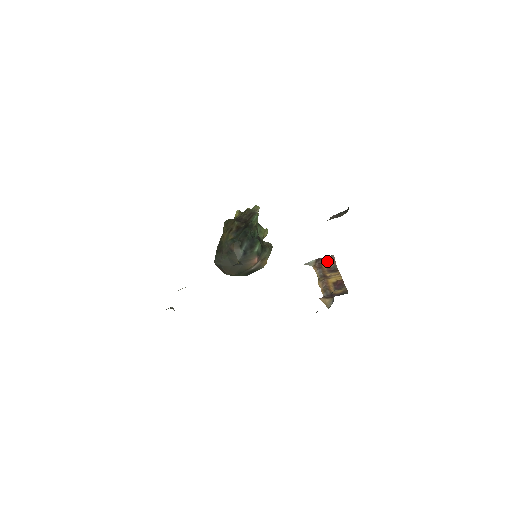
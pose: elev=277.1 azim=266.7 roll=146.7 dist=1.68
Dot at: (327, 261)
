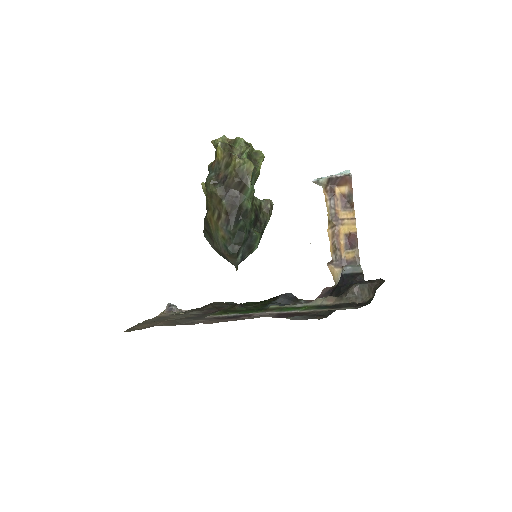
Dot at: (342, 183)
